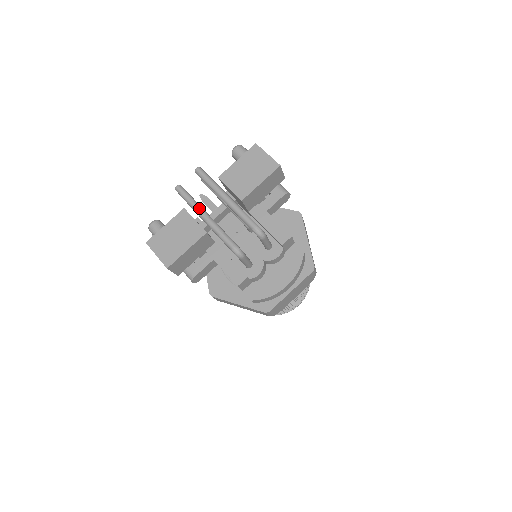
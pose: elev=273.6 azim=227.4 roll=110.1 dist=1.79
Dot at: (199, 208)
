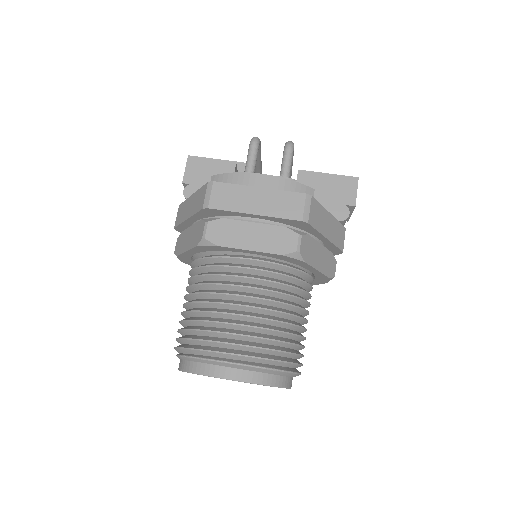
Dot at: occluded
